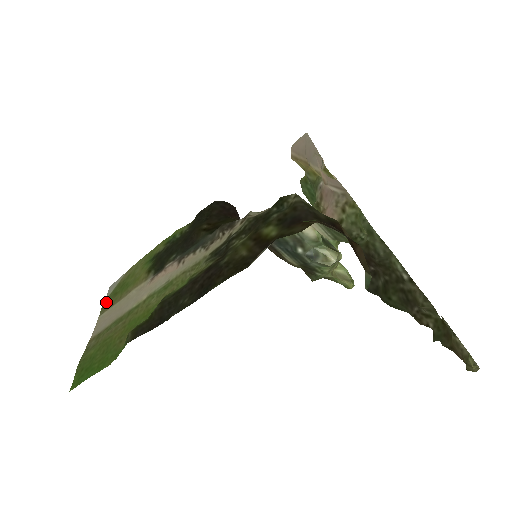
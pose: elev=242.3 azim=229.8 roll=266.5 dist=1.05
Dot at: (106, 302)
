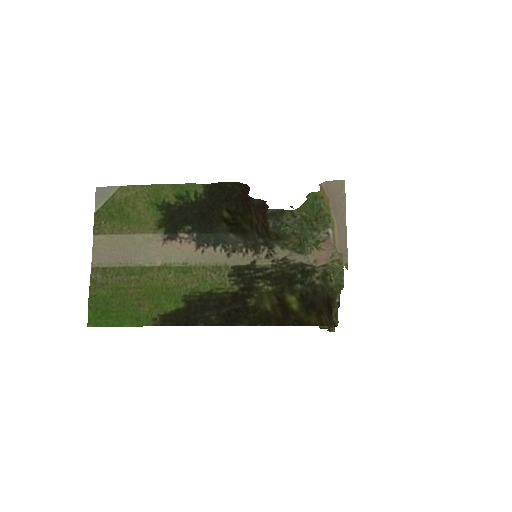
Dot at: (100, 219)
